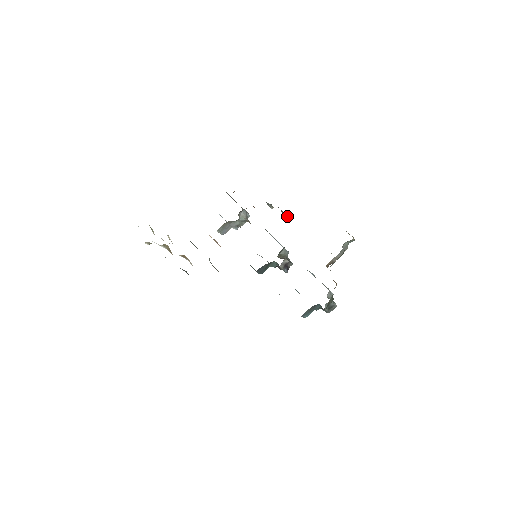
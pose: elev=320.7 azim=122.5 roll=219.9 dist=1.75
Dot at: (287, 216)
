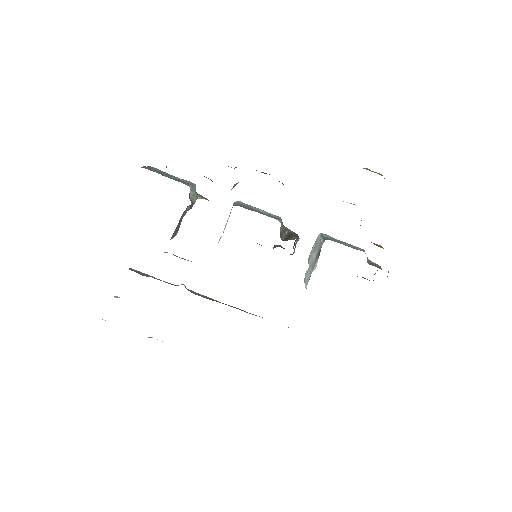
Dot at: (266, 173)
